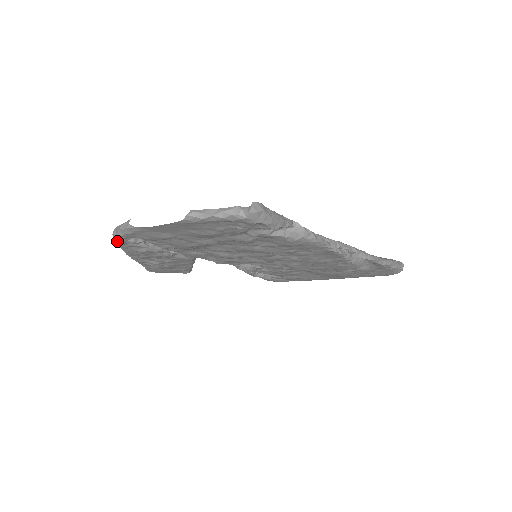
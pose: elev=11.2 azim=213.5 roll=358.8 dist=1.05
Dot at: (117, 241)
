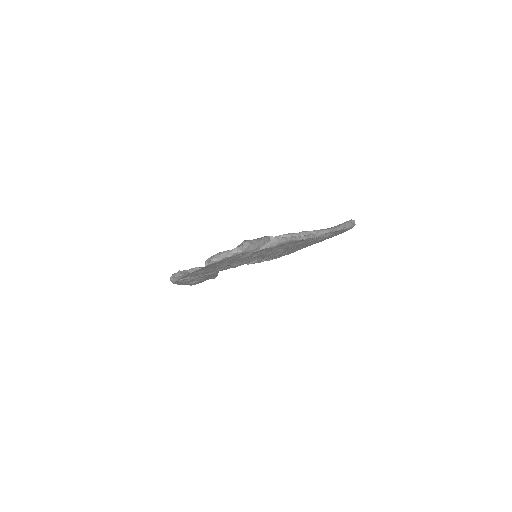
Dot at: occluded
